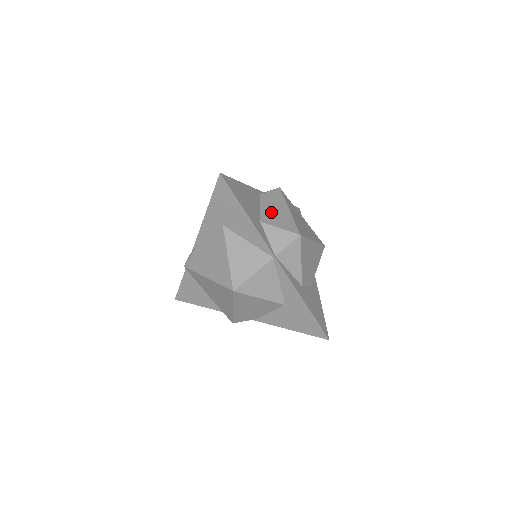
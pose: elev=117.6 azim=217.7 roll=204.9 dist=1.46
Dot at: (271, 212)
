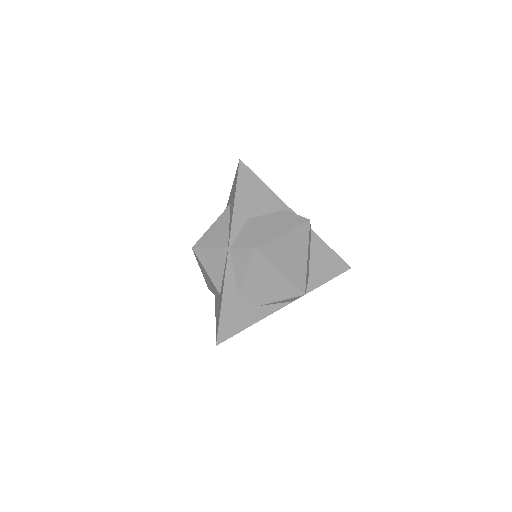
Dot at: (268, 222)
